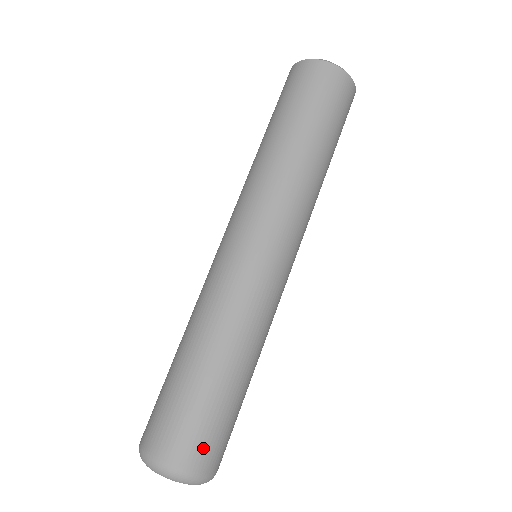
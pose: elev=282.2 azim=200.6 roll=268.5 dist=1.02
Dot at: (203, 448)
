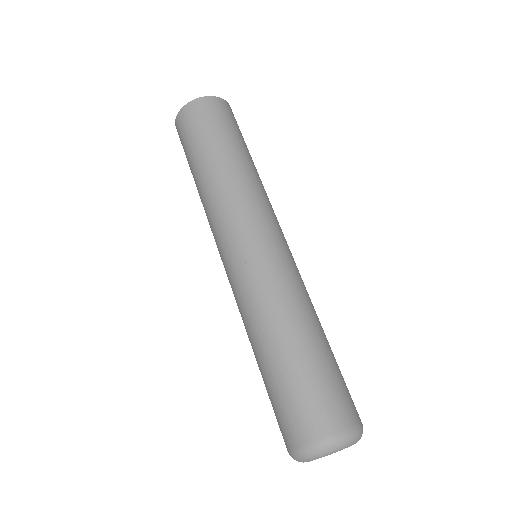
Dot at: (328, 410)
